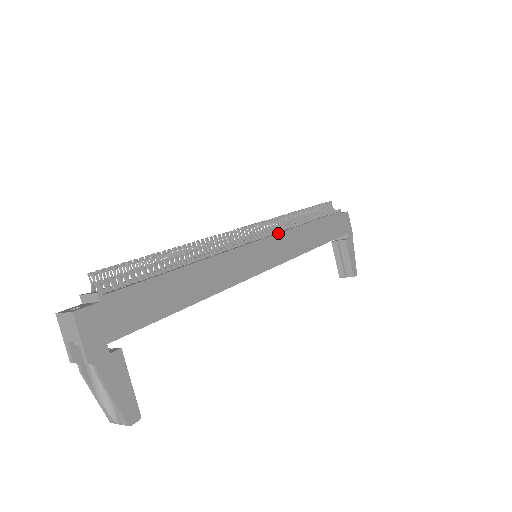
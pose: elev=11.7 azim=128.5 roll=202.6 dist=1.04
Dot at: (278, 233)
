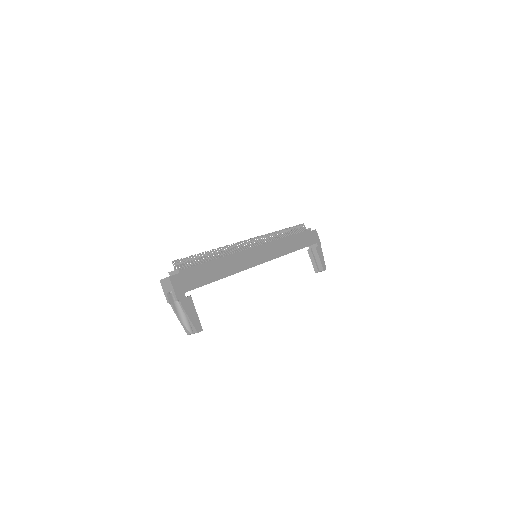
Dot at: (268, 242)
